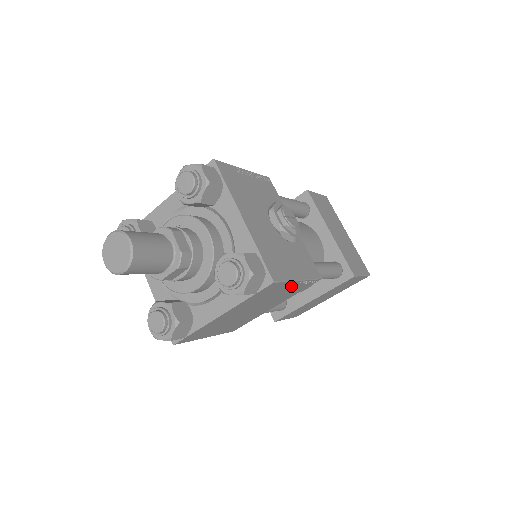
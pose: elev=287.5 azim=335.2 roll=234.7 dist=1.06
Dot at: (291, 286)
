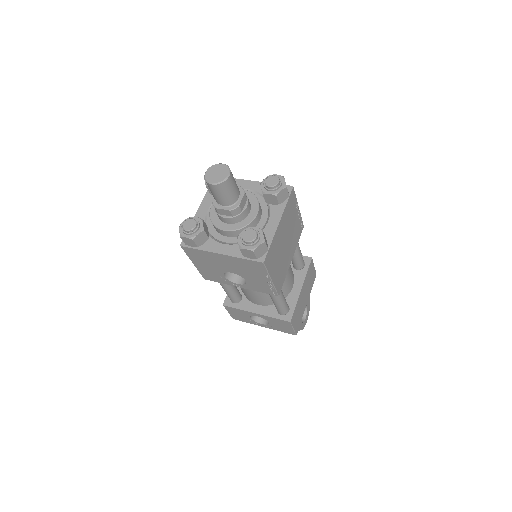
Dot at: (297, 214)
